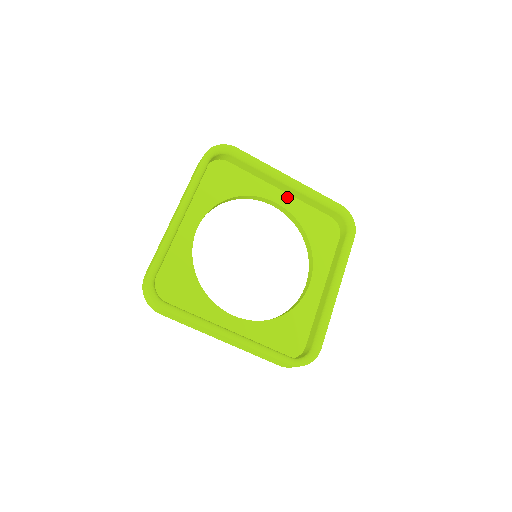
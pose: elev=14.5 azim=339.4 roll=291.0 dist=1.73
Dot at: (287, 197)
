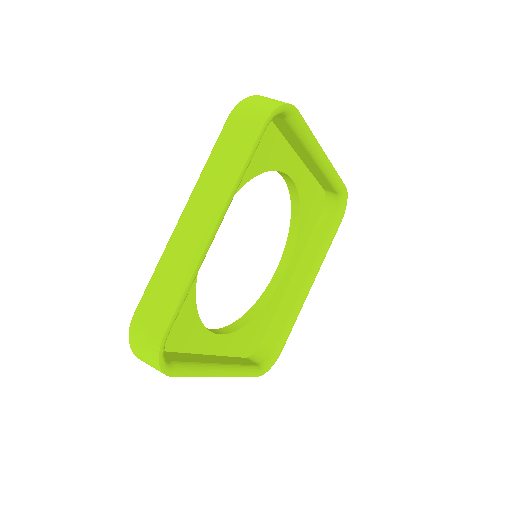
Dot at: (302, 168)
